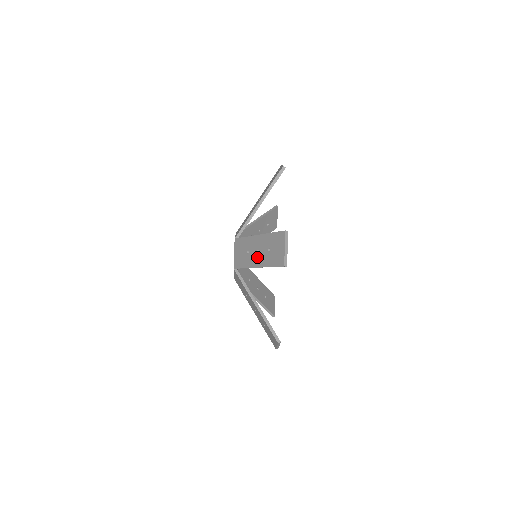
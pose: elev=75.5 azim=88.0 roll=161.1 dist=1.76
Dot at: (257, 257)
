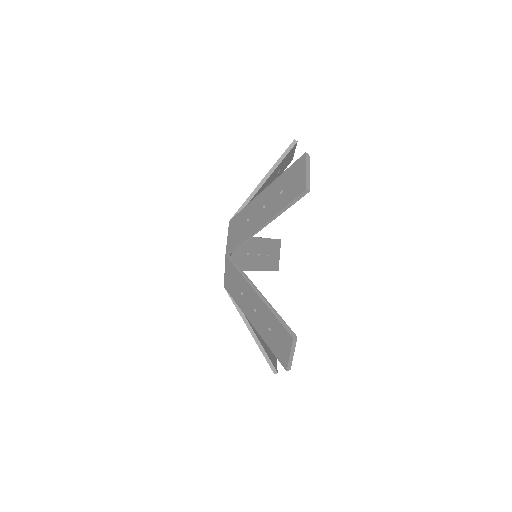
Dot at: (253, 316)
